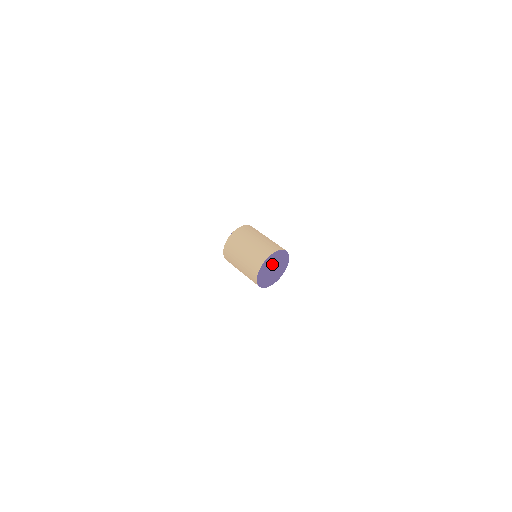
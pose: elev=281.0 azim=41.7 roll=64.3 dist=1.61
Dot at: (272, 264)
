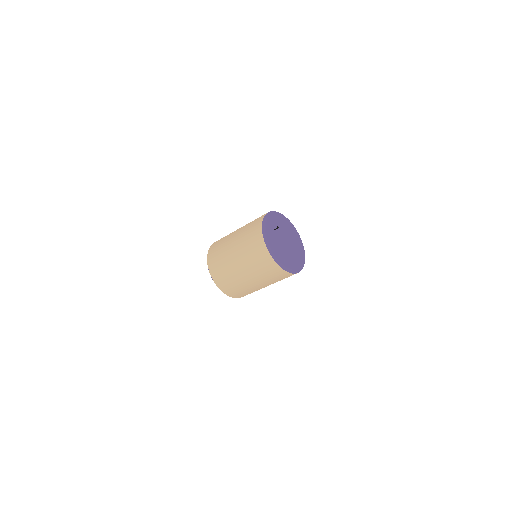
Dot at: (277, 232)
